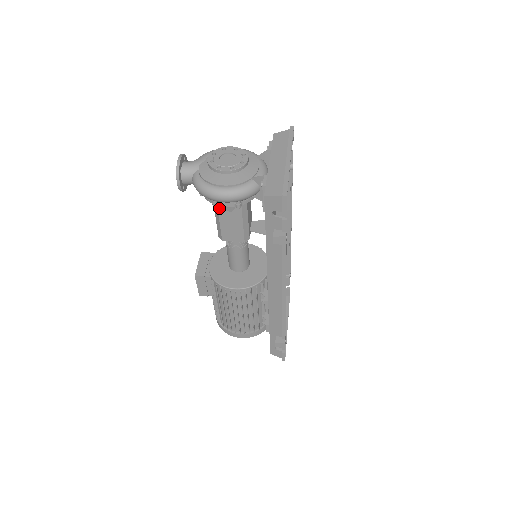
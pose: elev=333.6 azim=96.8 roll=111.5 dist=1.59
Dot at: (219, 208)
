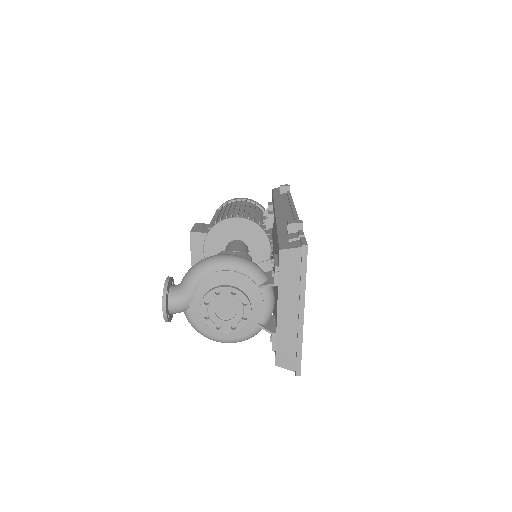
Dot at: occluded
